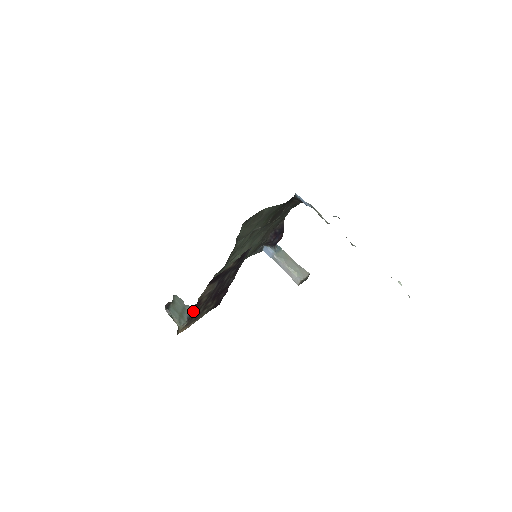
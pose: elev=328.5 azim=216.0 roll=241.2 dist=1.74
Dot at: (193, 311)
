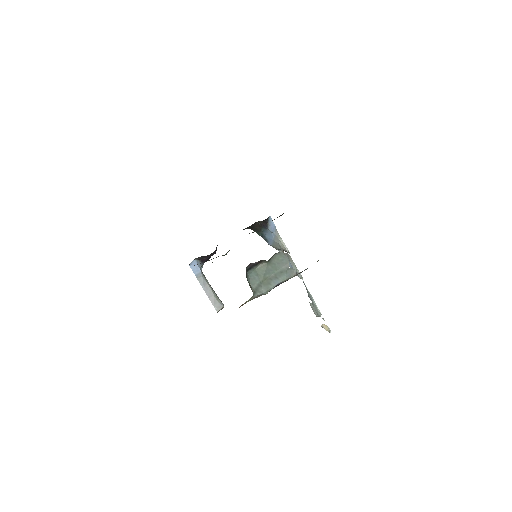
Dot at: occluded
